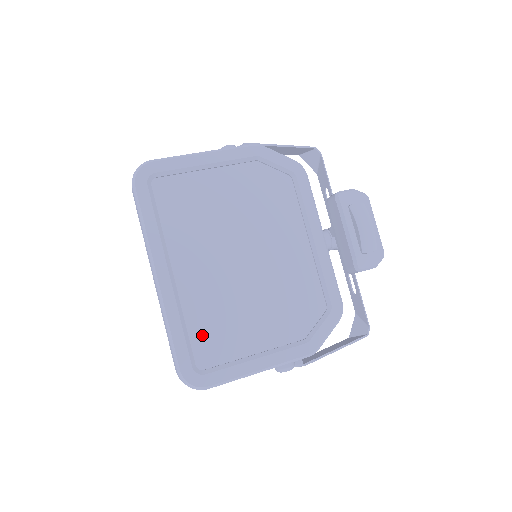
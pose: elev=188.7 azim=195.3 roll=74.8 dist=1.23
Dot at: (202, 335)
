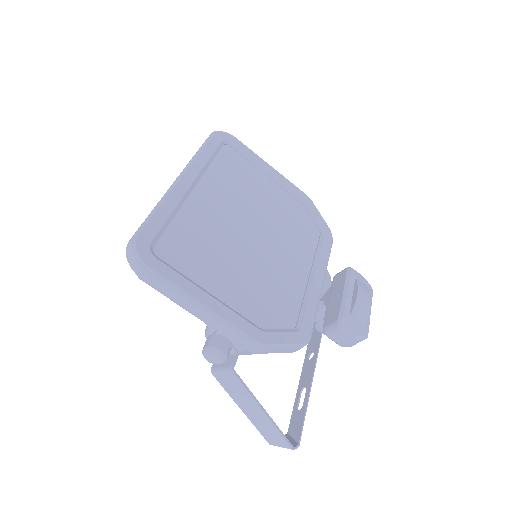
Dot at: (178, 238)
